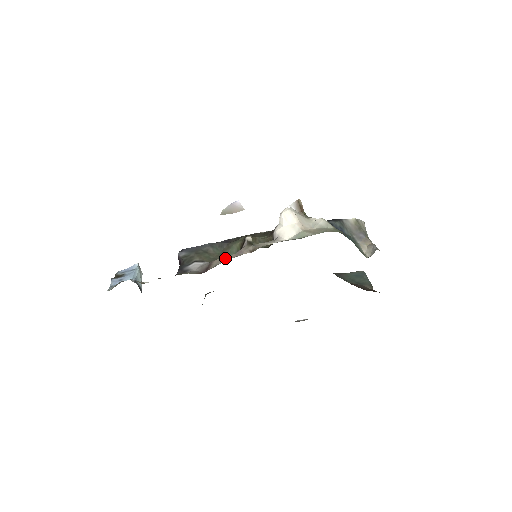
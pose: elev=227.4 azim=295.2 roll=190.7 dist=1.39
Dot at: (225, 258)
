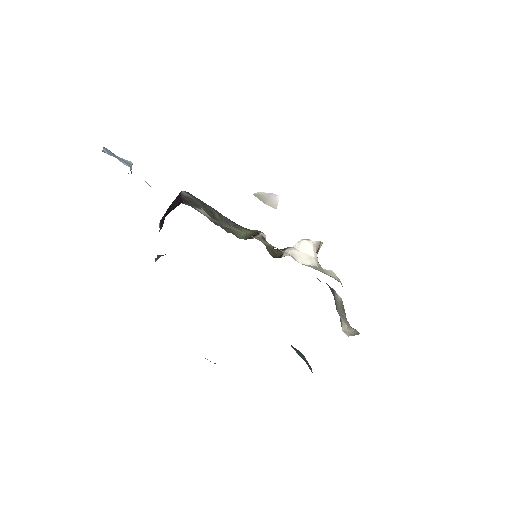
Dot at: occluded
